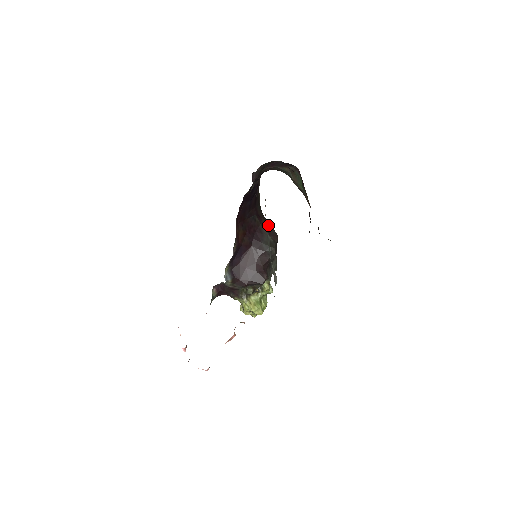
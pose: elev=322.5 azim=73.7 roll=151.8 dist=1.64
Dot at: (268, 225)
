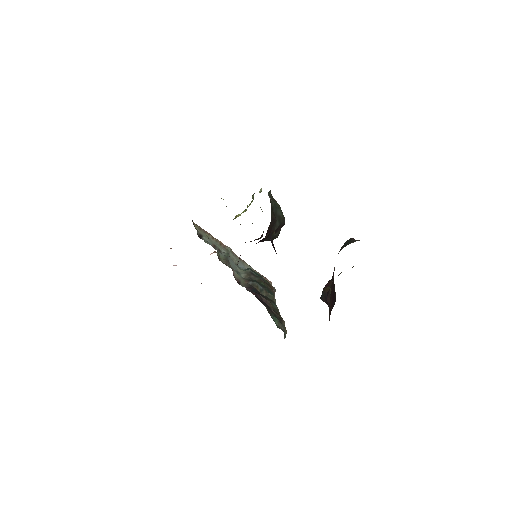
Dot at: (276, 226)
